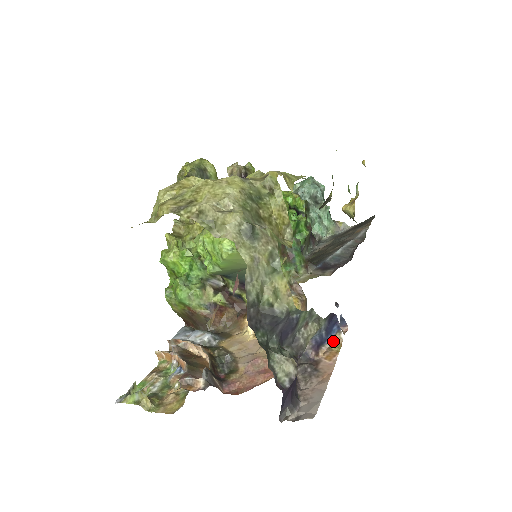
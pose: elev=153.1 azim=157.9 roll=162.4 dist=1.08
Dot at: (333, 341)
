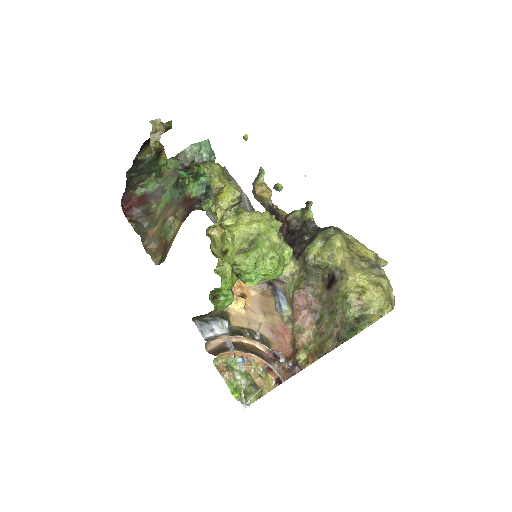
Dot at: occluded
